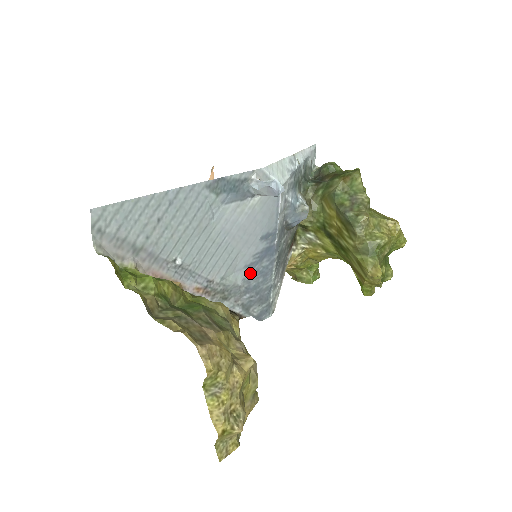
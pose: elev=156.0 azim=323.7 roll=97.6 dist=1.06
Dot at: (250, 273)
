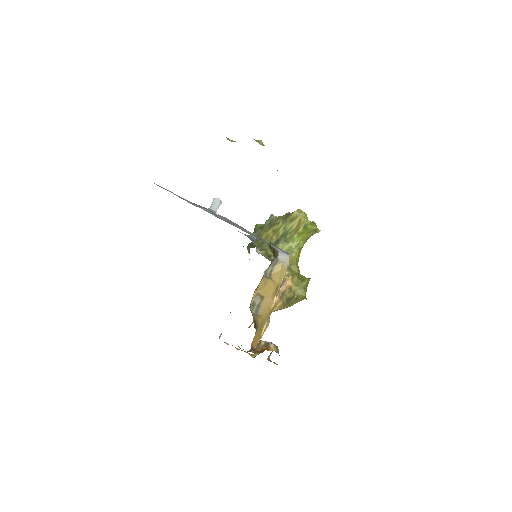
Dot at: occluded
